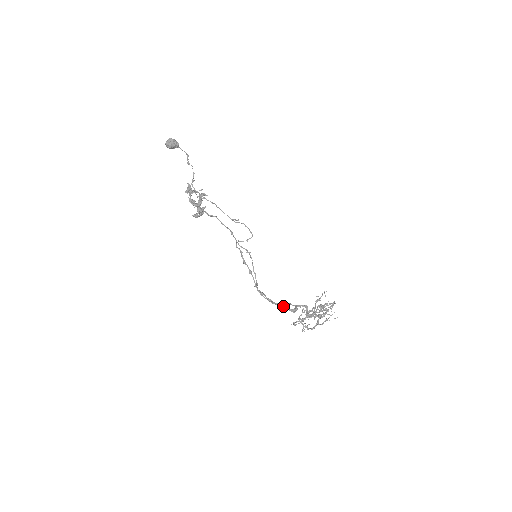
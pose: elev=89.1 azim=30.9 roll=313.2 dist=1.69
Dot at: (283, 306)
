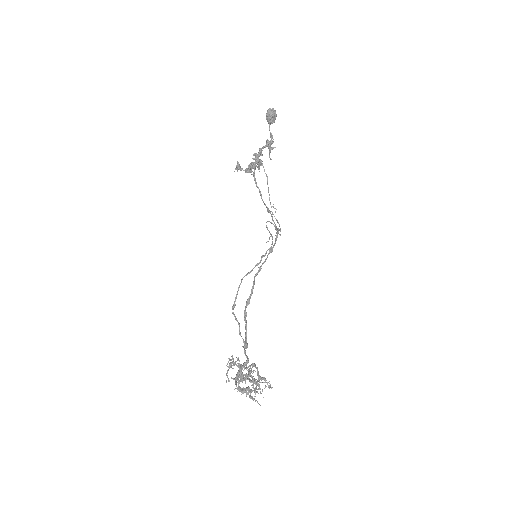
Dot at: (246, 325)
